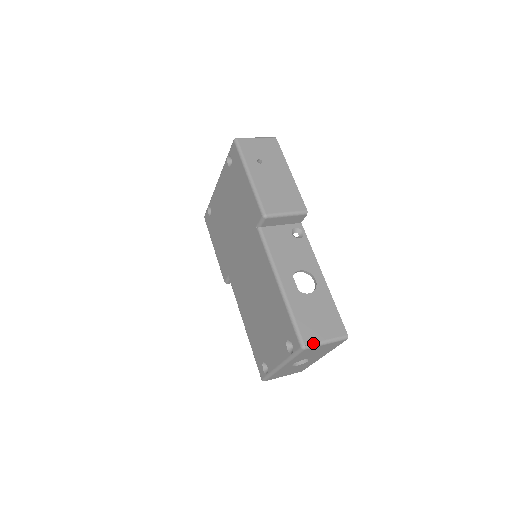
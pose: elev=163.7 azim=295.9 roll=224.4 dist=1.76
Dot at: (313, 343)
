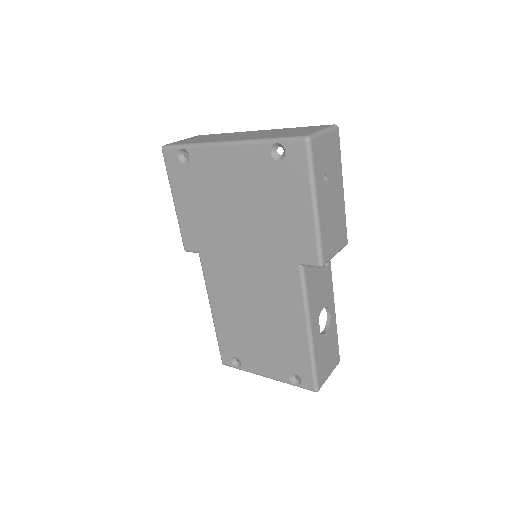
Dot at: occluded
